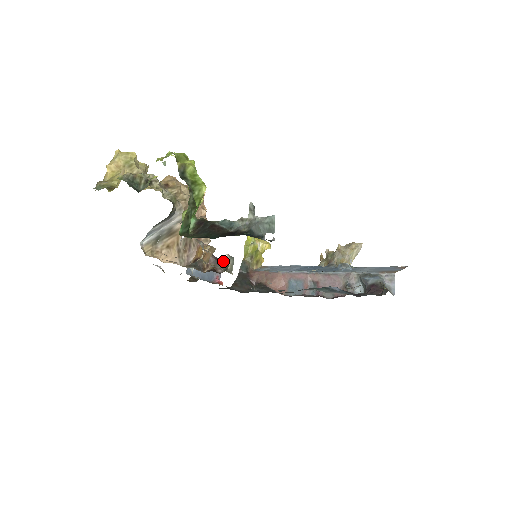
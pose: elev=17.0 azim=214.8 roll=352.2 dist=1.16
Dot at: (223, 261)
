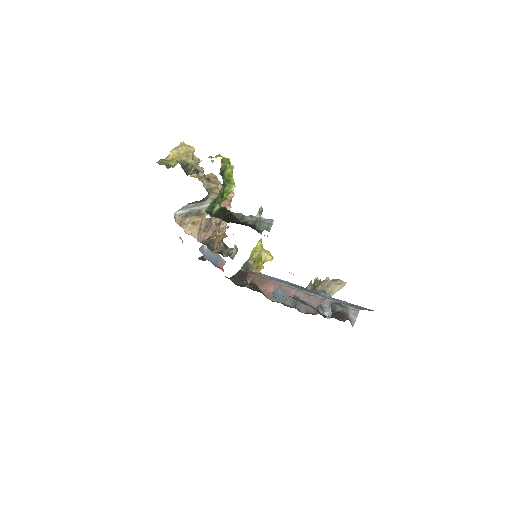
Dot at: (230, 249)
